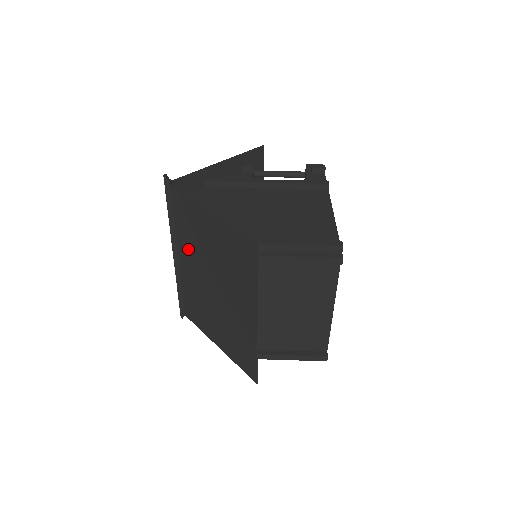
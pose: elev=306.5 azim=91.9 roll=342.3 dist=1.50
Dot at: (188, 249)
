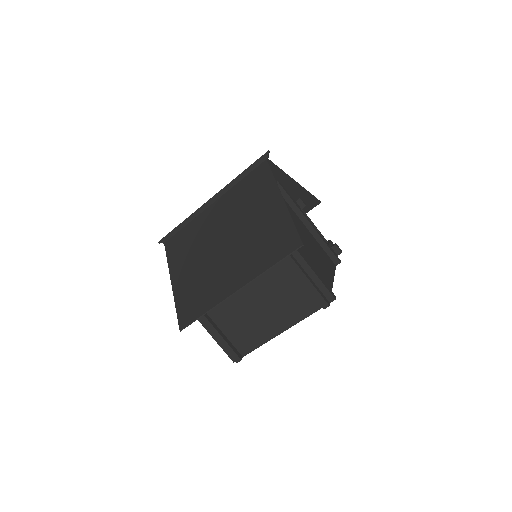
Dot at: (229, 206)
